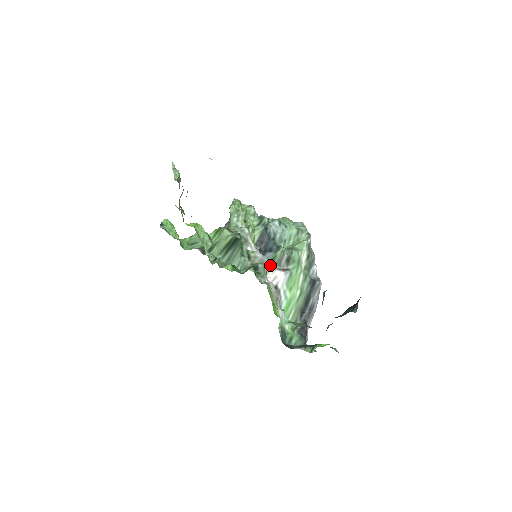
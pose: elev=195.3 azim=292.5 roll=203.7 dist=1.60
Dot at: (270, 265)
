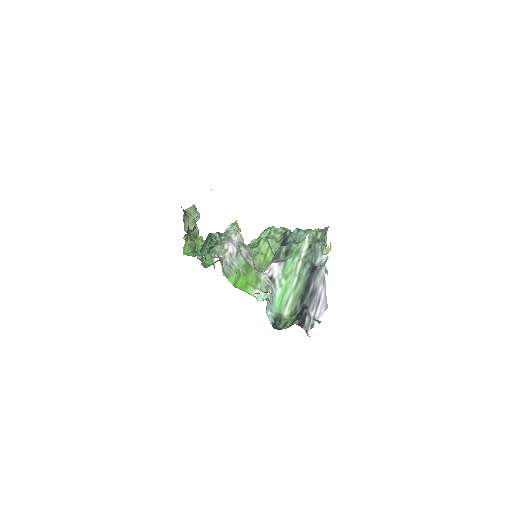
Dot at: (270, 261)
